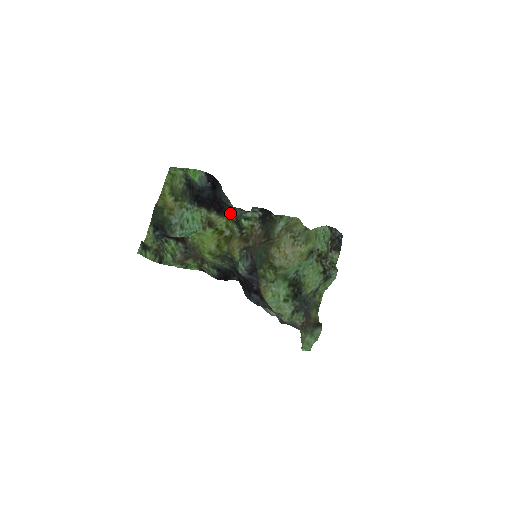
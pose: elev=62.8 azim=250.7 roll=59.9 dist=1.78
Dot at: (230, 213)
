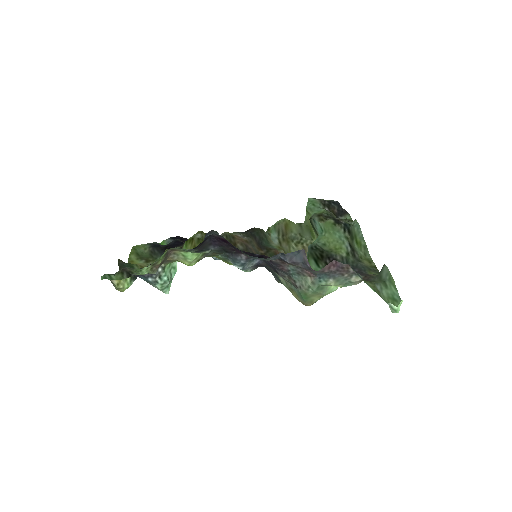
Dot at: occluded
